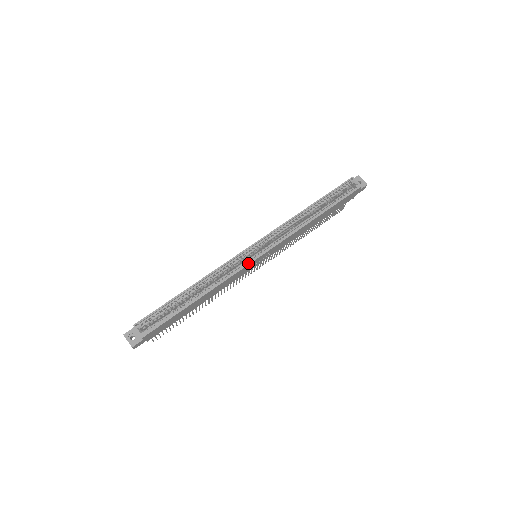
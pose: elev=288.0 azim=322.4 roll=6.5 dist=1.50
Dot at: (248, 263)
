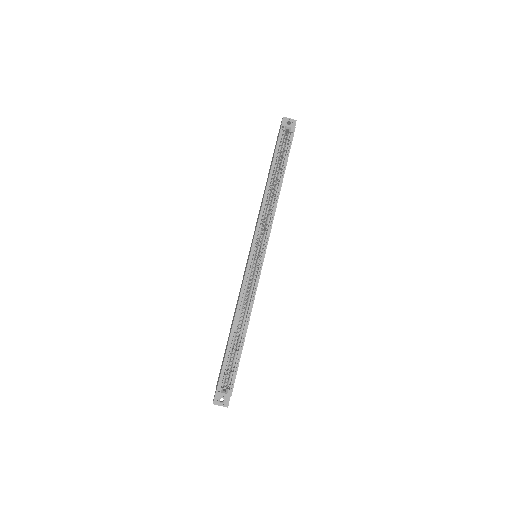
Dot at: (260, 271)
